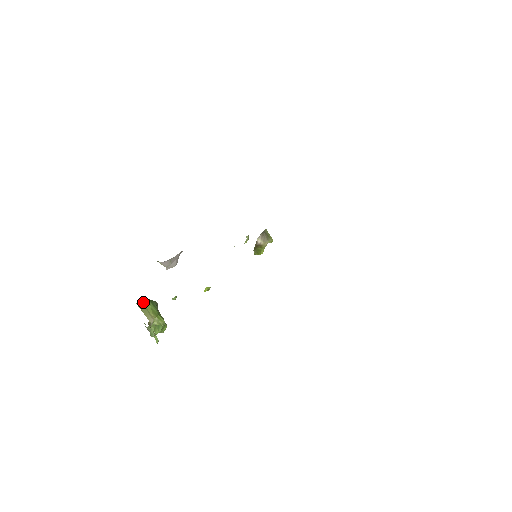
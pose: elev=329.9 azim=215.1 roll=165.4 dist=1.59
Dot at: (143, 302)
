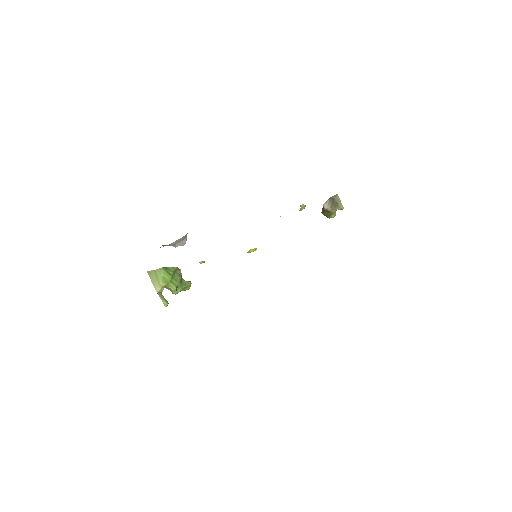
Dot at: (156, 270)
